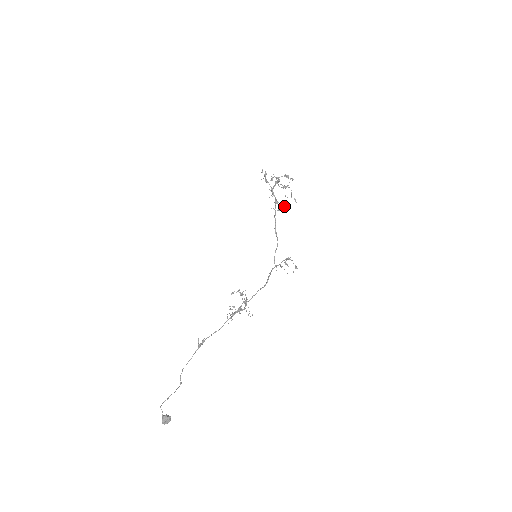
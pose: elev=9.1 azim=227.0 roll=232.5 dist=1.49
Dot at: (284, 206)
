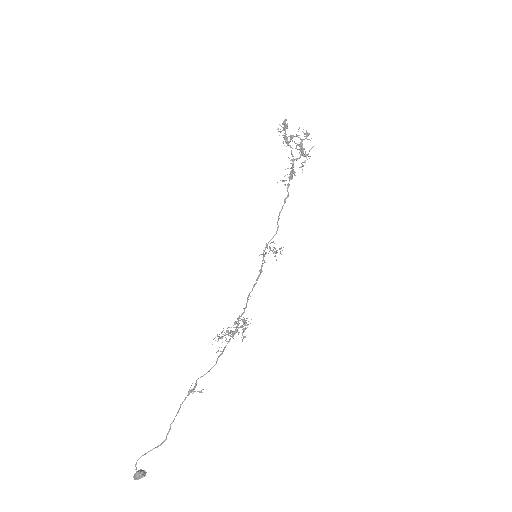
Dot at: occluded
